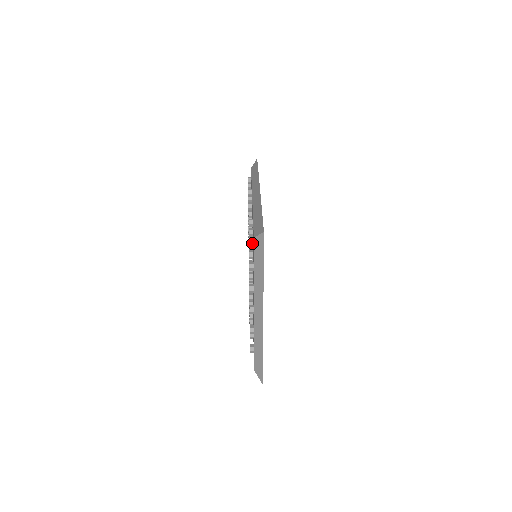
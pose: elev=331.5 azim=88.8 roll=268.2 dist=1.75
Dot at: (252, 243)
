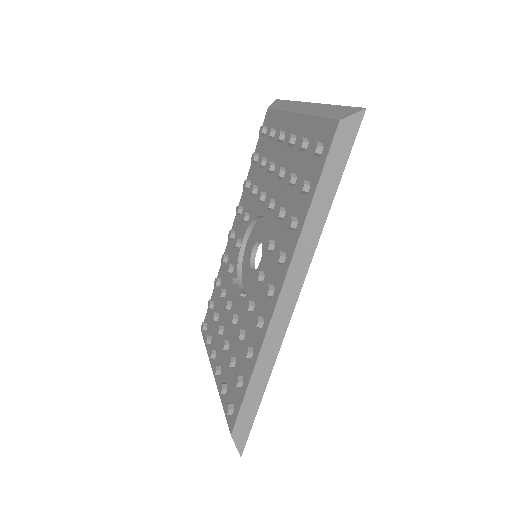
Dot at: (265, 127)
